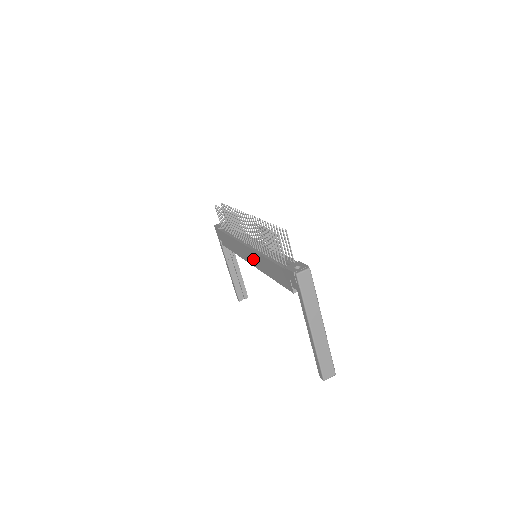
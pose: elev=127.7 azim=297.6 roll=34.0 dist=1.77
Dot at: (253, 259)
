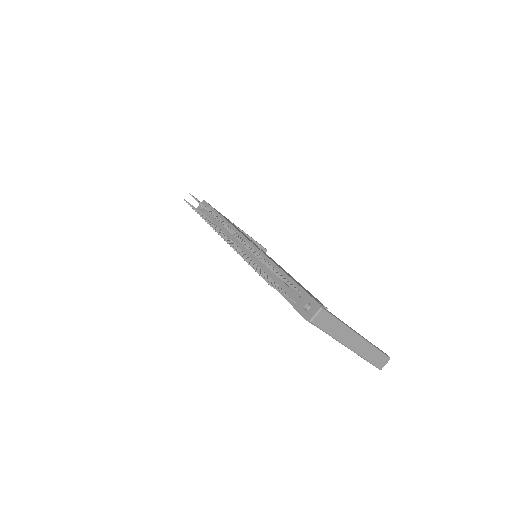
Dot at: occluded
